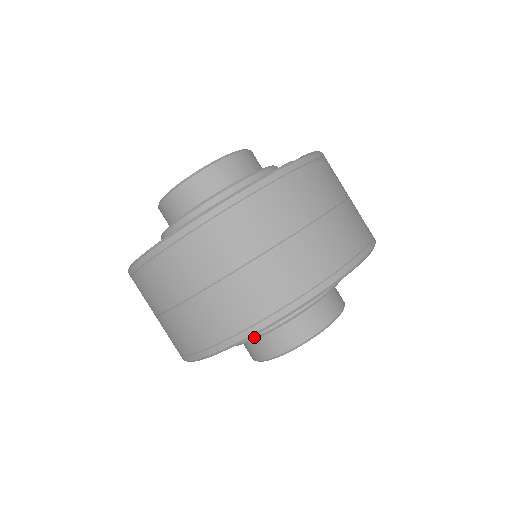
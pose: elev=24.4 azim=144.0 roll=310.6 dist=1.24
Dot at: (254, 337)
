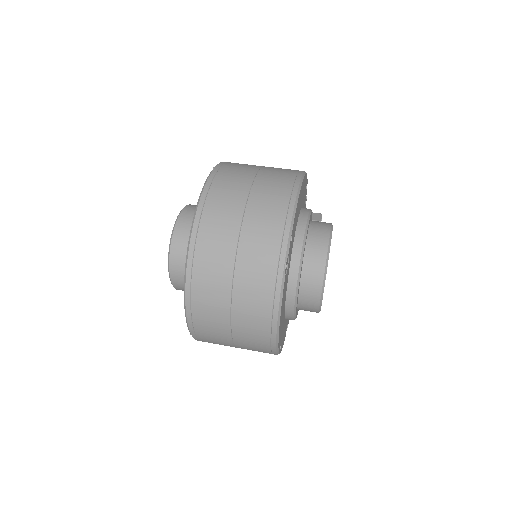
Dot at: (296, 282)
